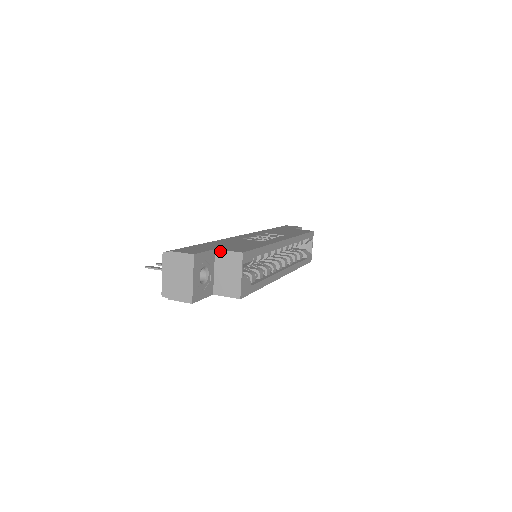
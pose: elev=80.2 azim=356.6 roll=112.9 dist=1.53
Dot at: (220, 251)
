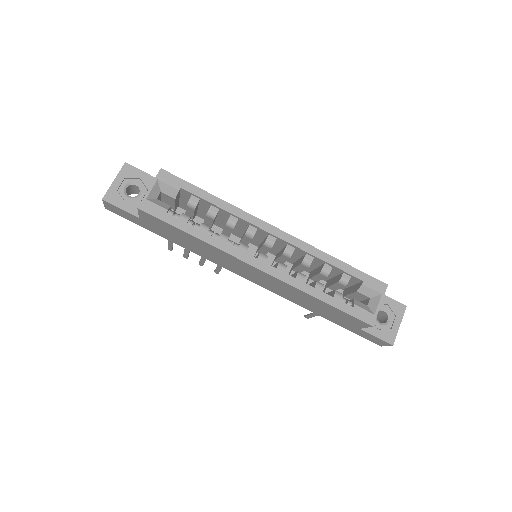
Dot at: occluded
